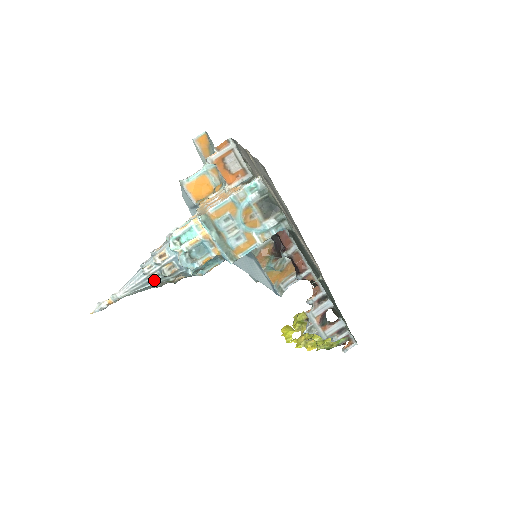
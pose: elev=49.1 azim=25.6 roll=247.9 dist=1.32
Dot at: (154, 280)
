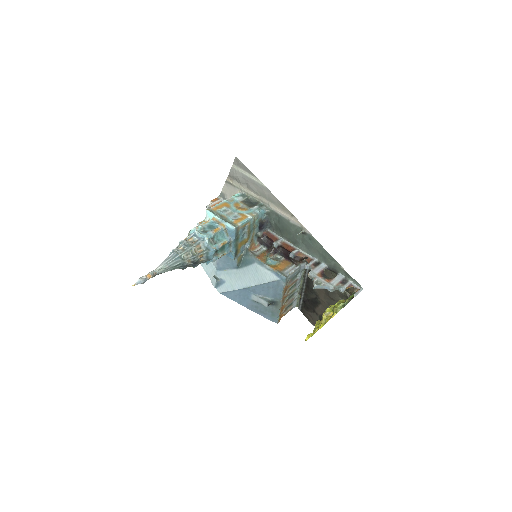
Dot at: (181, 251)
